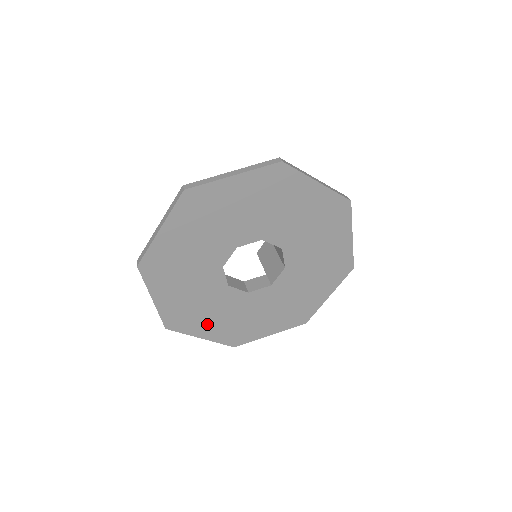
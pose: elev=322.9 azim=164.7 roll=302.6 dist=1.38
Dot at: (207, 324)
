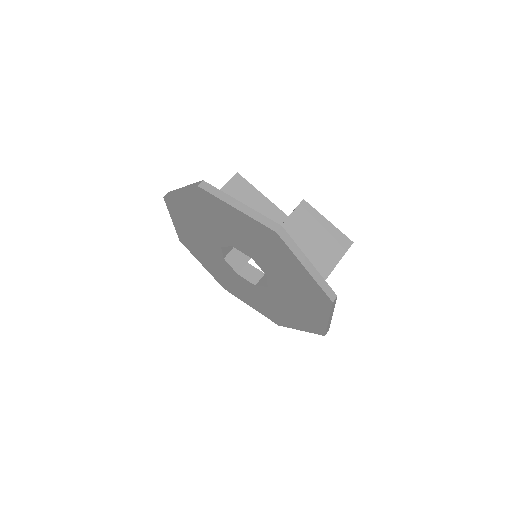
Dot at: (246, 297)
